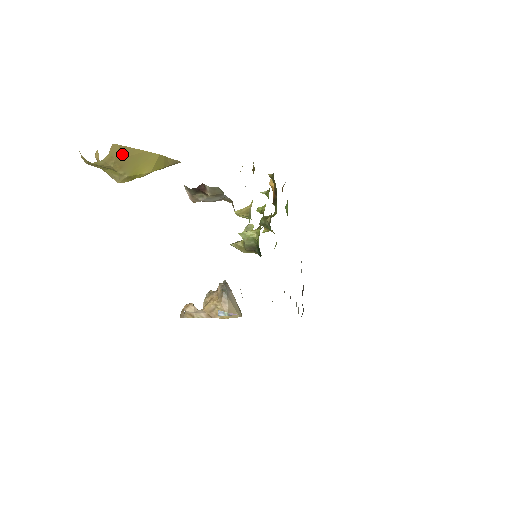
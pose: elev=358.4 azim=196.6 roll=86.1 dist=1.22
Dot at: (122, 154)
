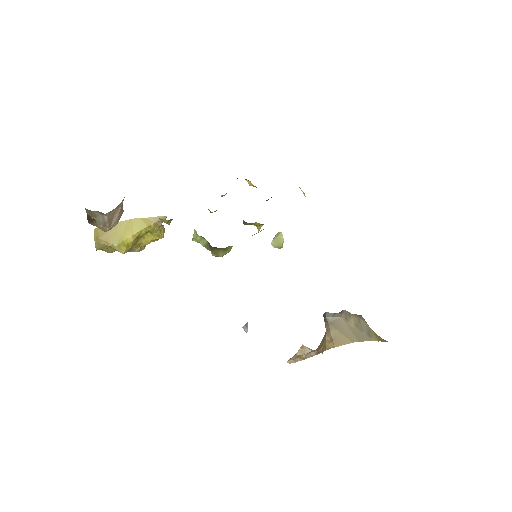
Dot at: (103, 232)
